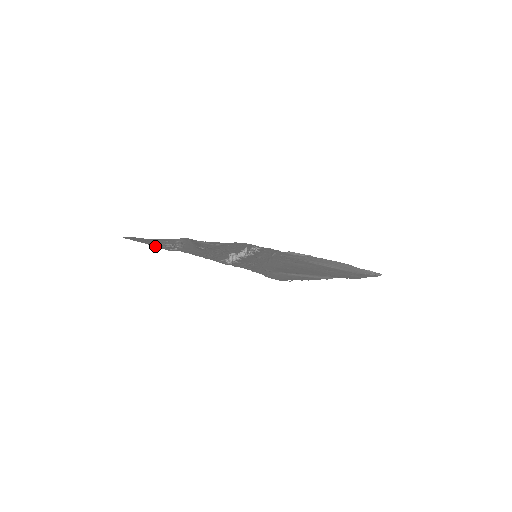
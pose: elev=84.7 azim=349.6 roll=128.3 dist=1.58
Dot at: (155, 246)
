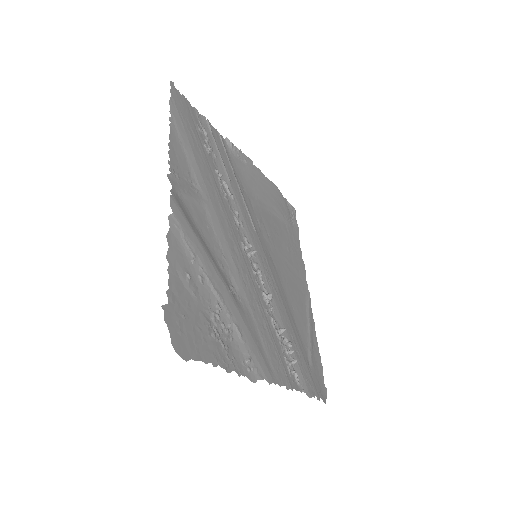
Dot at: (232, 370)
